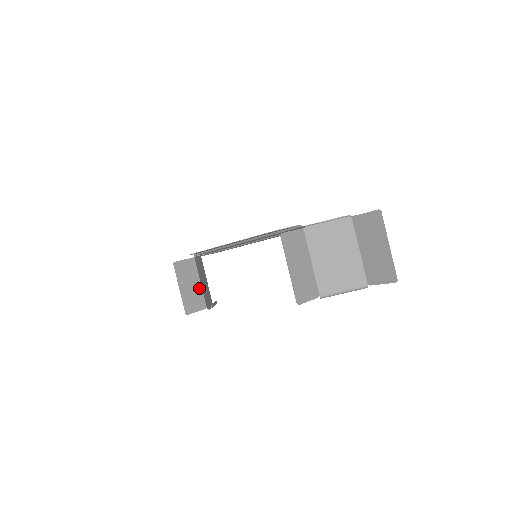
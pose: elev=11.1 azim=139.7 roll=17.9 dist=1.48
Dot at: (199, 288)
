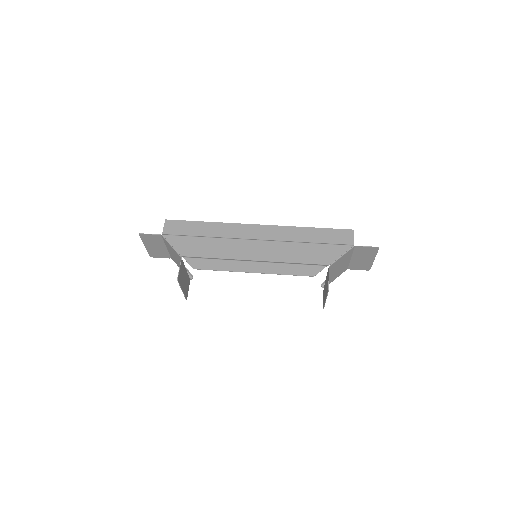
Dot at: (186, 274)
